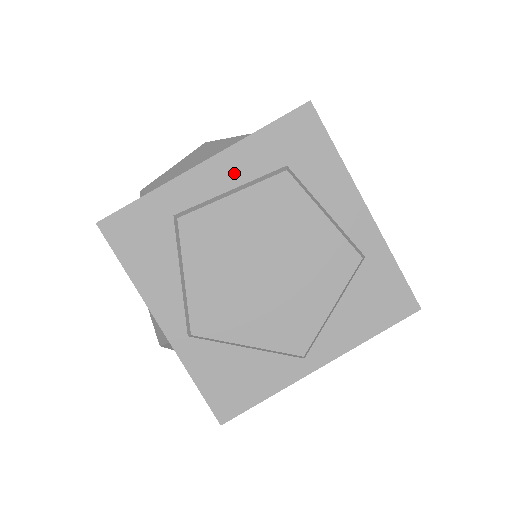
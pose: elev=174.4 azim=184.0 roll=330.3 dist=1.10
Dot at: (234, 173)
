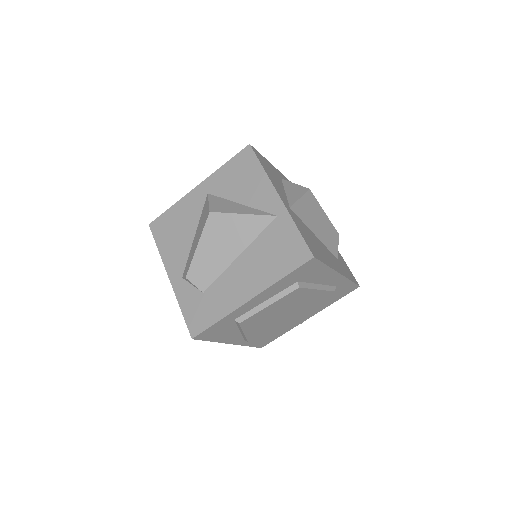
Dot at: (268, 296)
